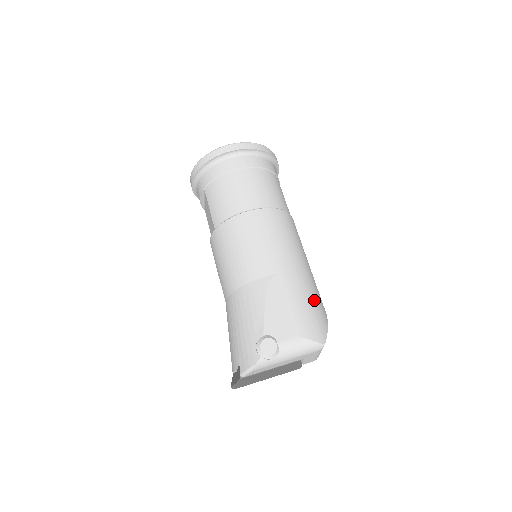
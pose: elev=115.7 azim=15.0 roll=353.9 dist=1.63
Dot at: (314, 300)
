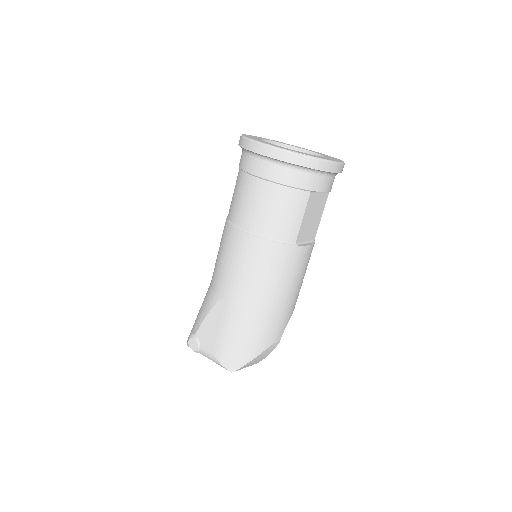
Dot at: (249, 337)
